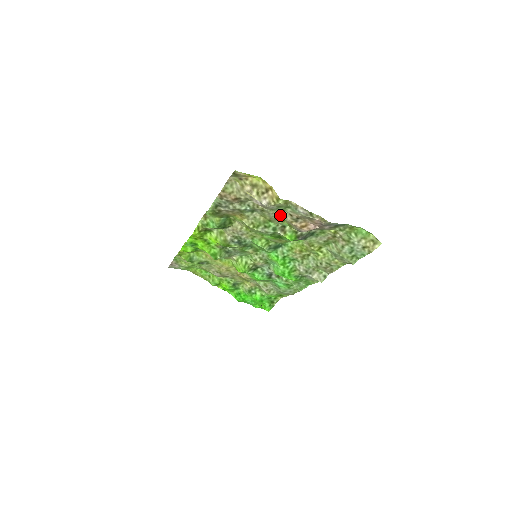
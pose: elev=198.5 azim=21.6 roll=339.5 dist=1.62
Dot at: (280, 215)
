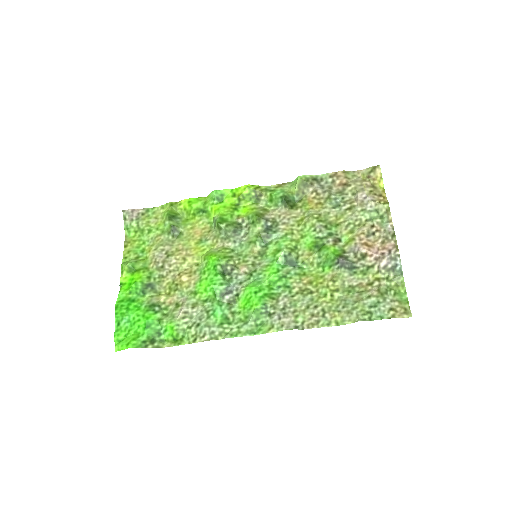
Dot at: (358, 223)
